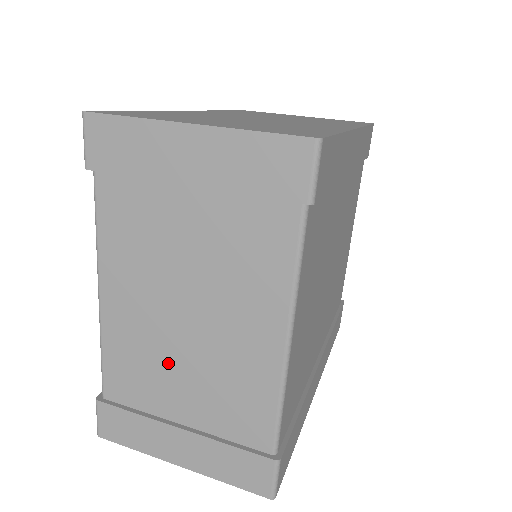
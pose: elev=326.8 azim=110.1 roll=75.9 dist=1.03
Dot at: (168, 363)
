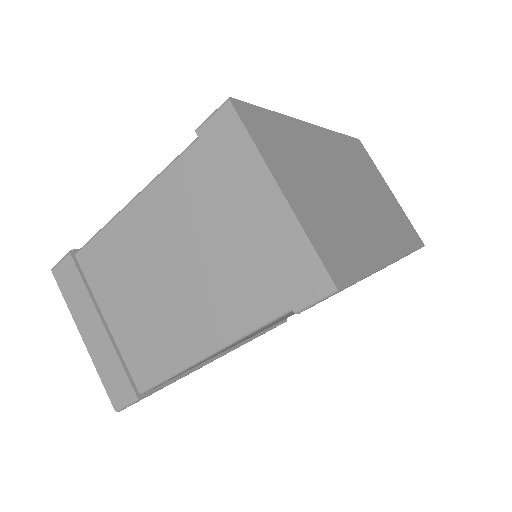
Dot at: (131, 285)
